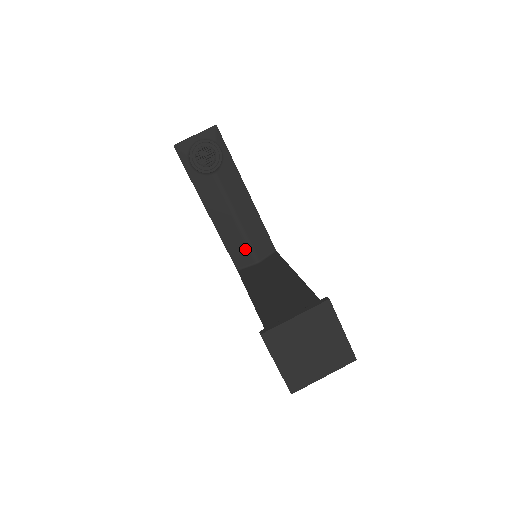
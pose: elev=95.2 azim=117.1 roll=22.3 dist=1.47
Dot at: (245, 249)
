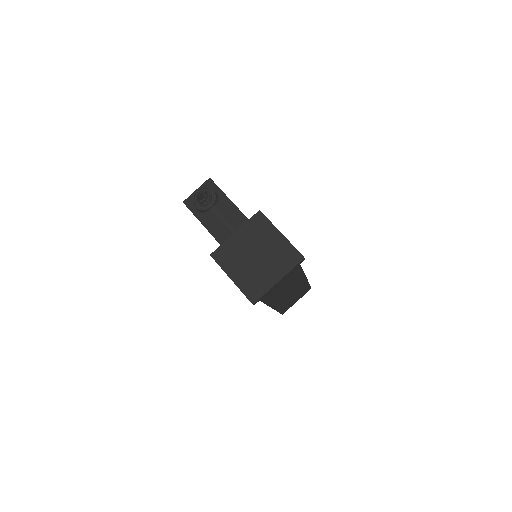
Dot at: occluded
